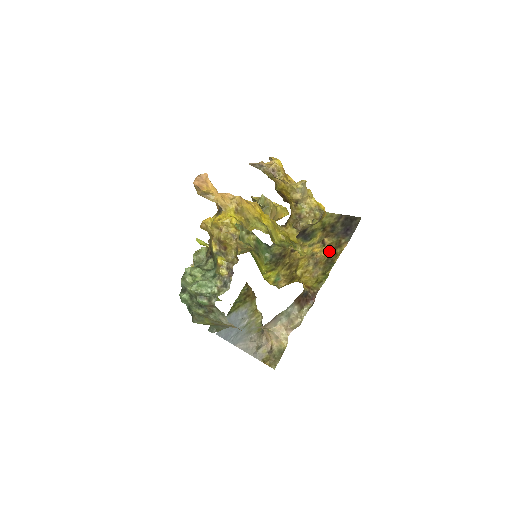
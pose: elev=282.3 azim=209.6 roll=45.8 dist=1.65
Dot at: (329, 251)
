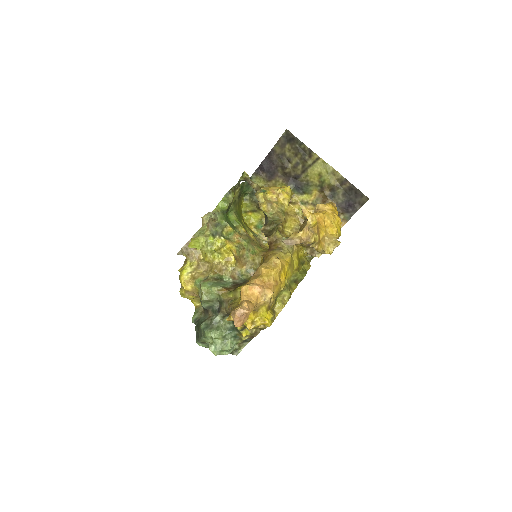
Dot at: occluded
